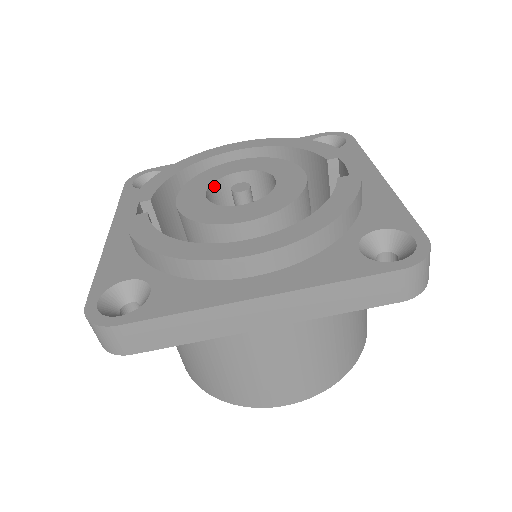
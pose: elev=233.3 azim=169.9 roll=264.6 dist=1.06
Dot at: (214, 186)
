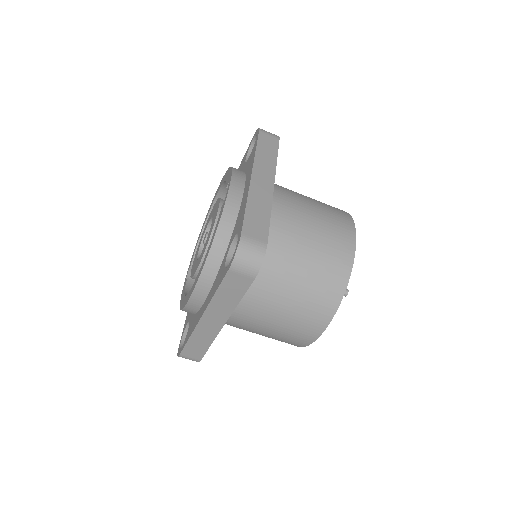
Dot at: occluded
